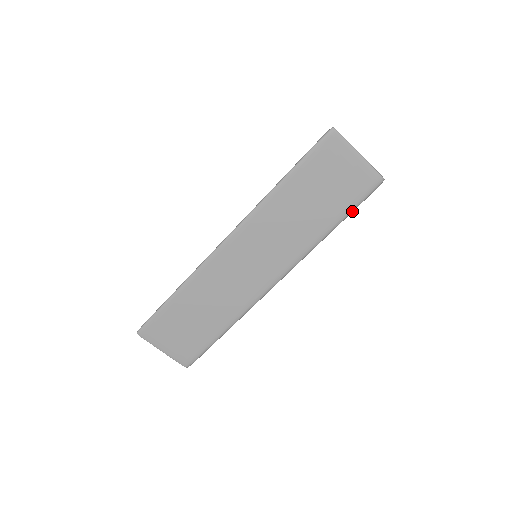
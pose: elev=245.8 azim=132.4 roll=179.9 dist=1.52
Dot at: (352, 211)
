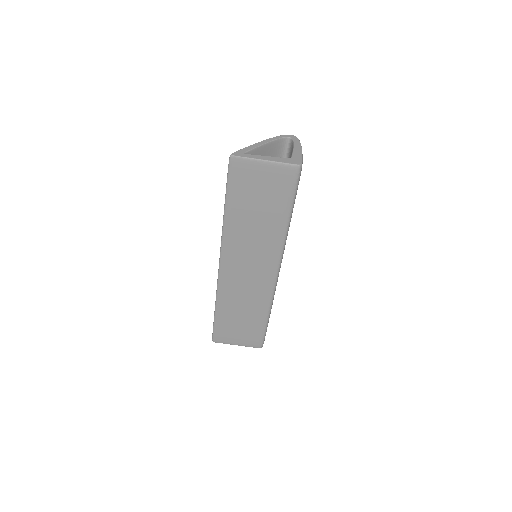
Dot at: (294, 200)
